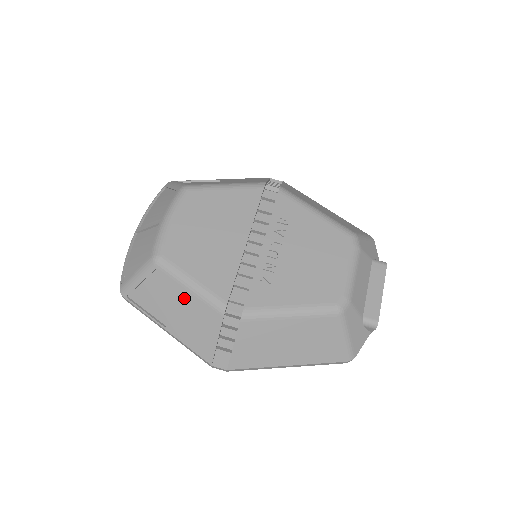
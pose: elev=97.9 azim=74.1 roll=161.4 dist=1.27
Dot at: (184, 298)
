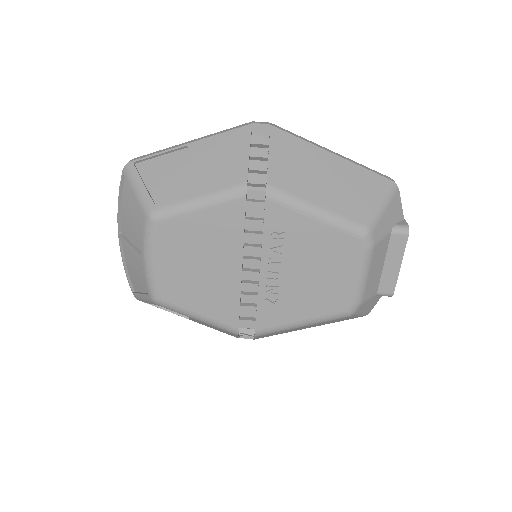
Dot at: occluded
